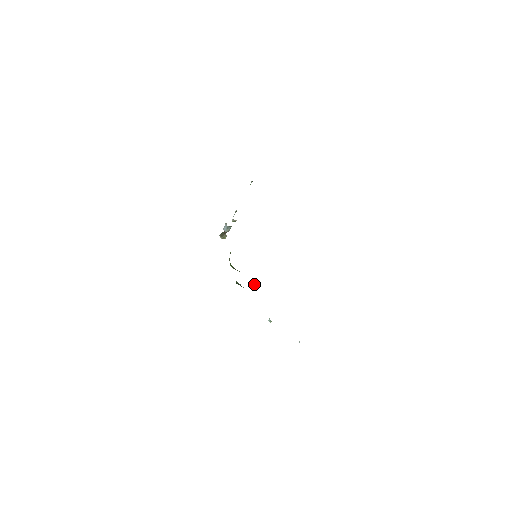
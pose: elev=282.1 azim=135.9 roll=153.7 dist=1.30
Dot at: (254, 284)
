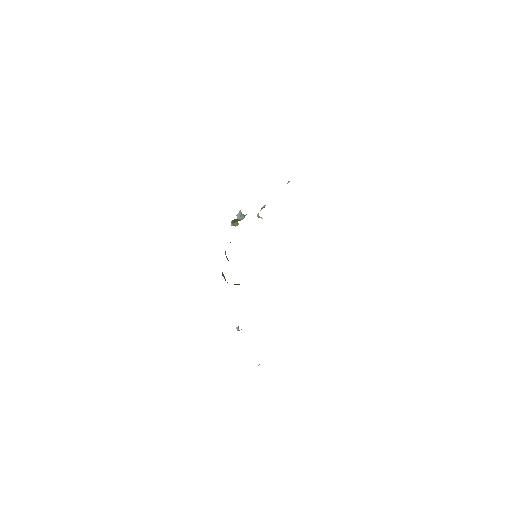
Dot at: occluded
